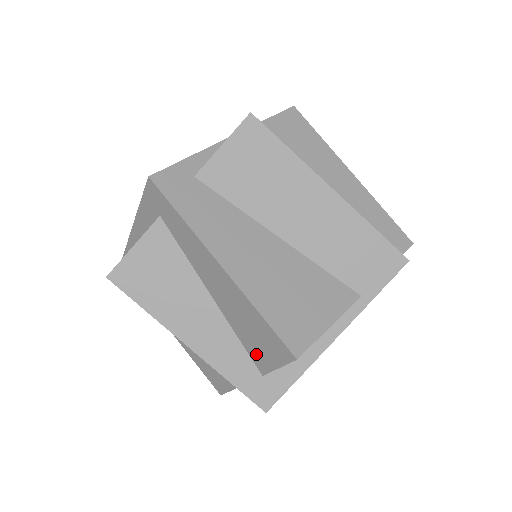
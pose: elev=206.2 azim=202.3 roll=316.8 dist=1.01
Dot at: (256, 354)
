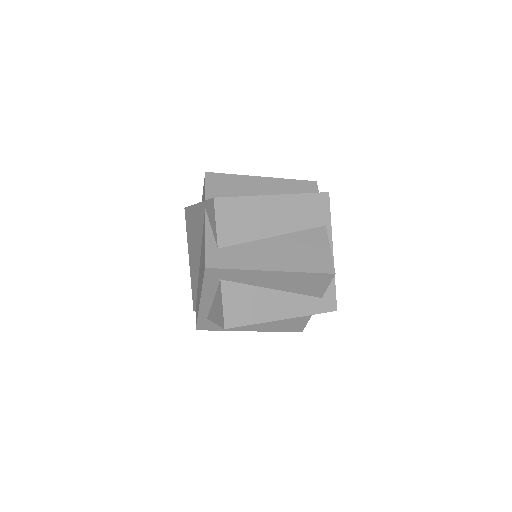
Dot at: (313, 292)
